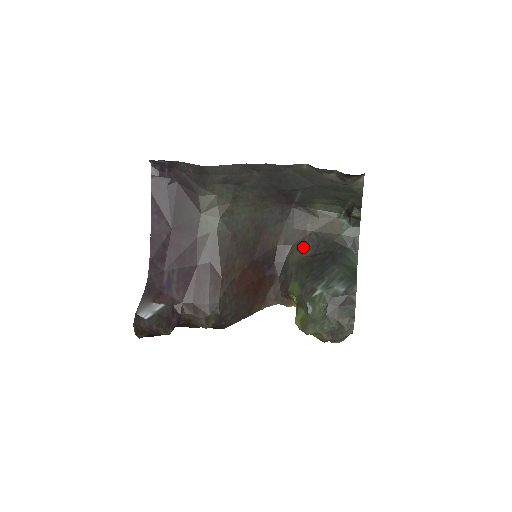
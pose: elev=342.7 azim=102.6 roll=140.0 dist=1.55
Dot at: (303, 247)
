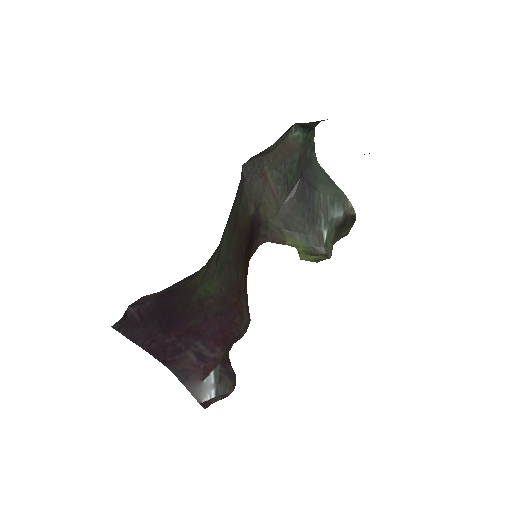
Dot at: (275, 195)
